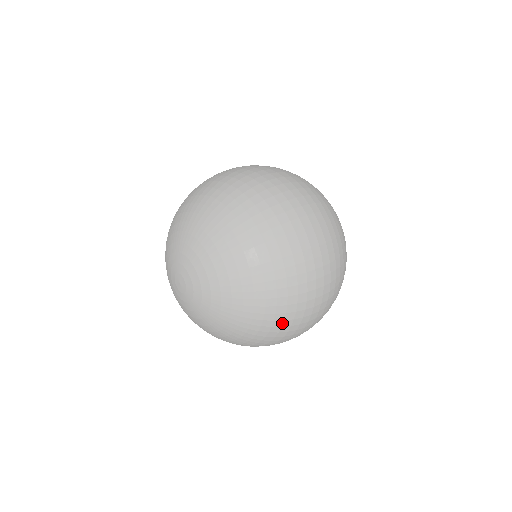
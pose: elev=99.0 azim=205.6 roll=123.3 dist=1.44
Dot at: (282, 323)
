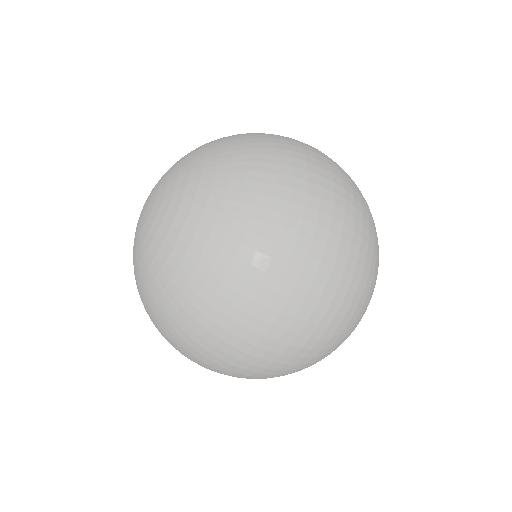
Dot at: (178, 347)
